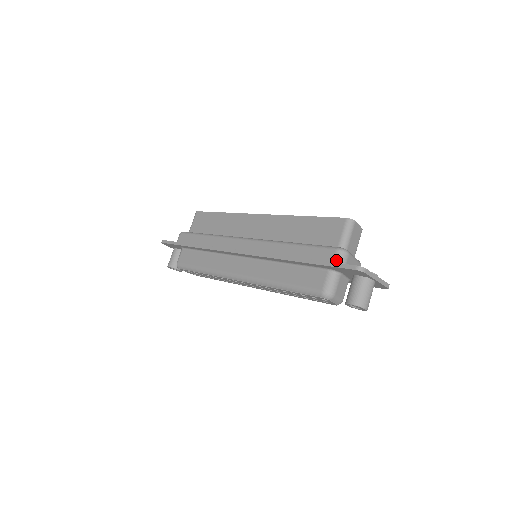
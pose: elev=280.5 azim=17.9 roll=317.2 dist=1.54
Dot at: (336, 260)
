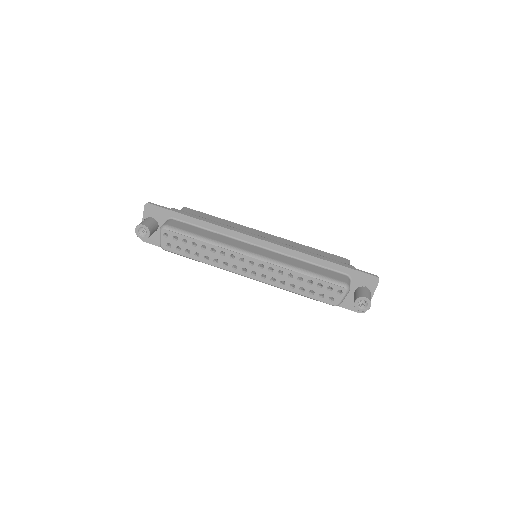
Dot at: occluded
